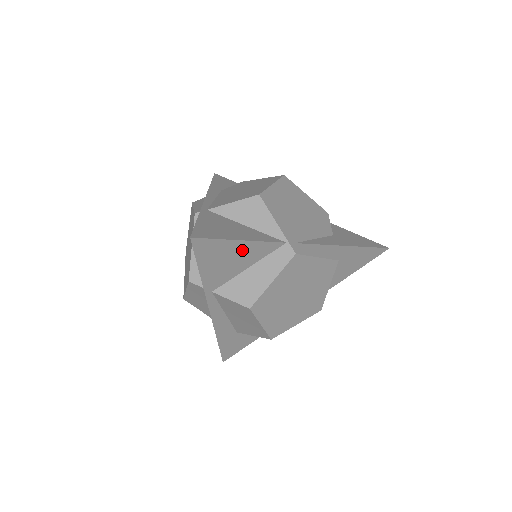
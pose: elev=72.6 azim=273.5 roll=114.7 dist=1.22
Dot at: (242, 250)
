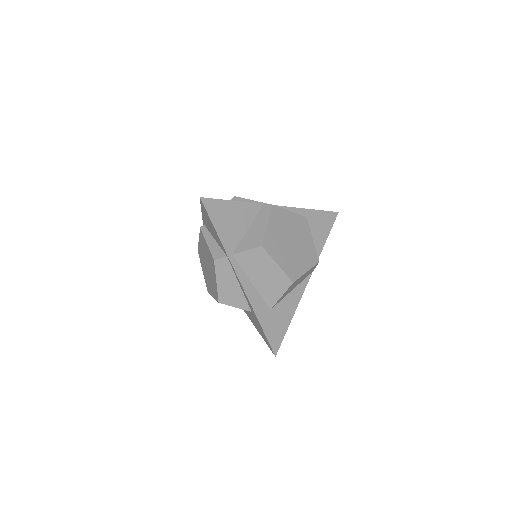
Dot at: (237, 211)
